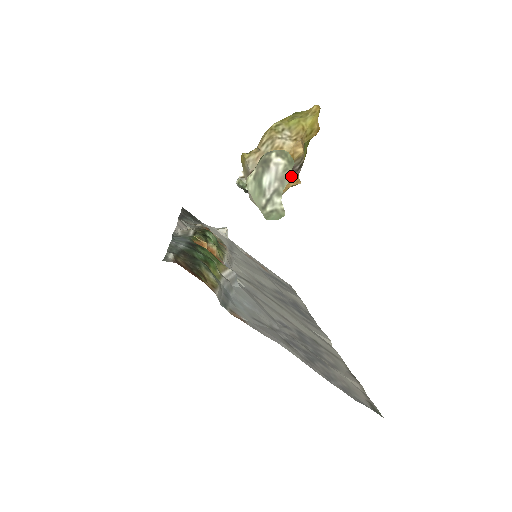
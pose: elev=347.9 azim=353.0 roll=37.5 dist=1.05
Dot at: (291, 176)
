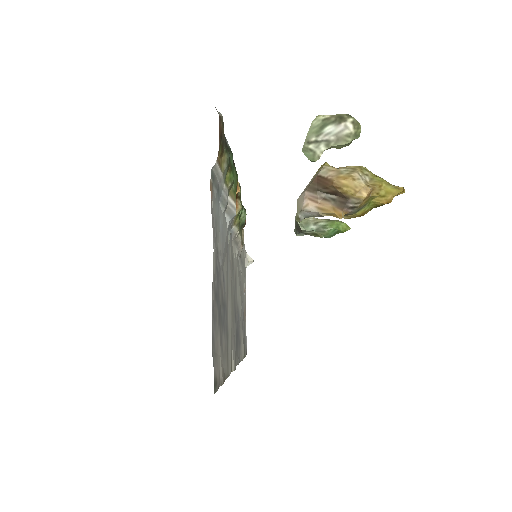
Dot at: (340, 208)
